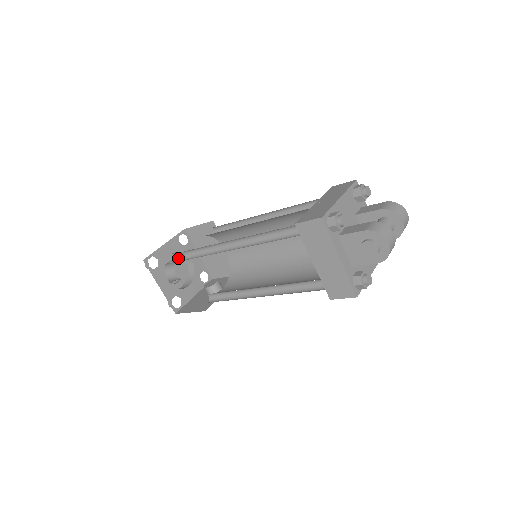
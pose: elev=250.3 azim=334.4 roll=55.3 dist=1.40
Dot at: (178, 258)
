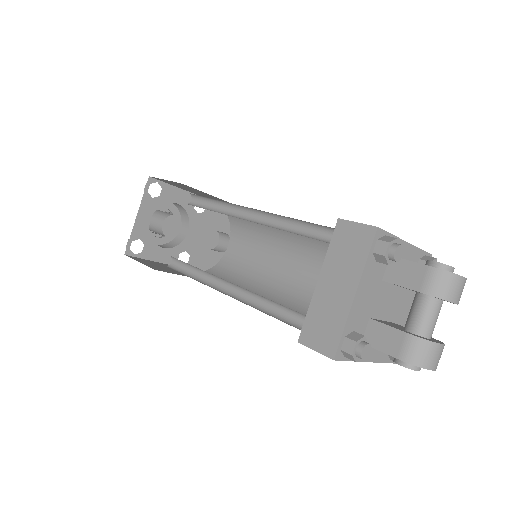
Dot at: occluded
